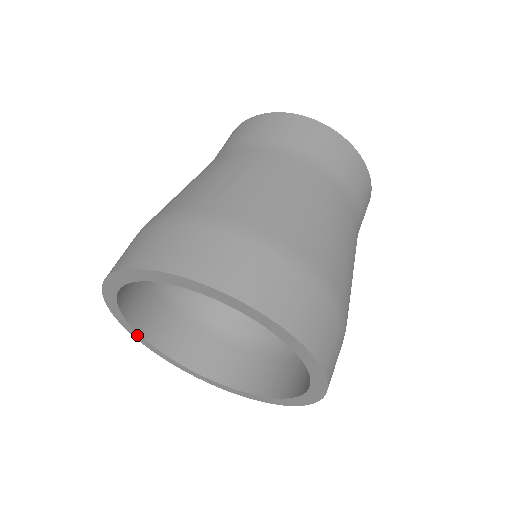
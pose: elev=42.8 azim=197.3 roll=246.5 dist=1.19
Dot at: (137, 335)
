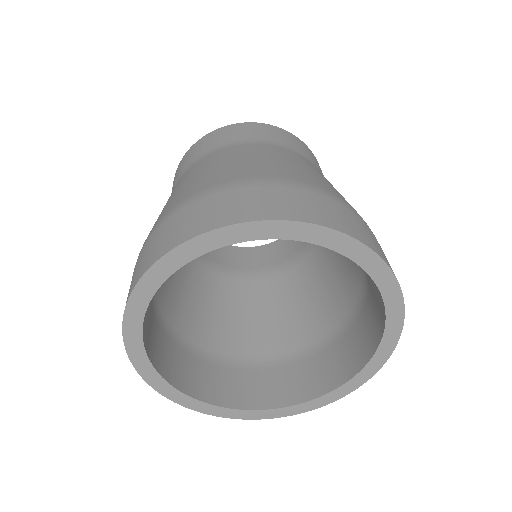
Dot at: (194, 403)
